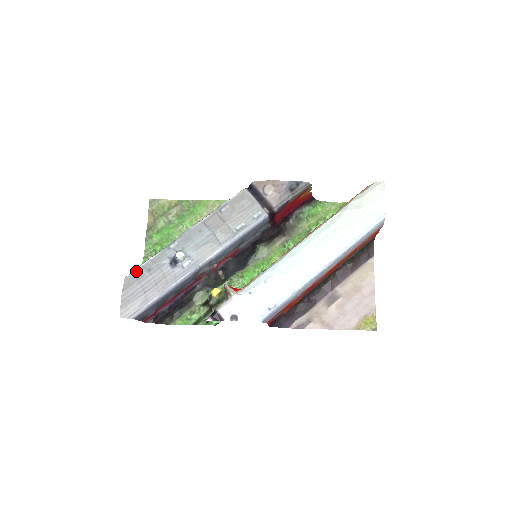
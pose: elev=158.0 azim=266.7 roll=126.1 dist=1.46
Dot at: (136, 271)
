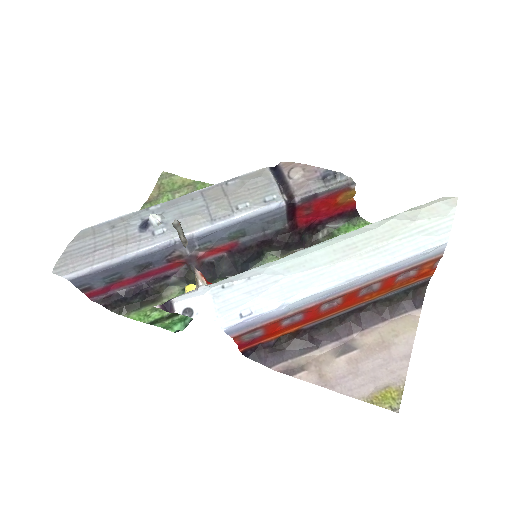
Dot at: (98, 225)
